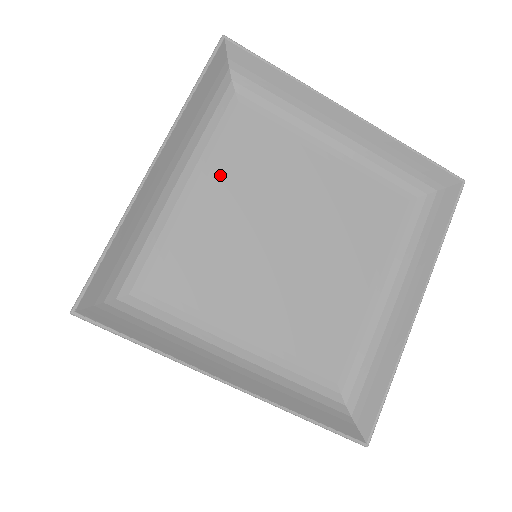
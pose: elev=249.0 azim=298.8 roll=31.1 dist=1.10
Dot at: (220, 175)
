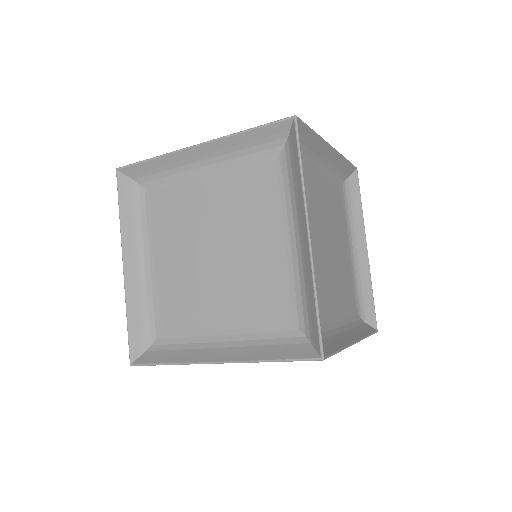
Dot at: (162, 242)
